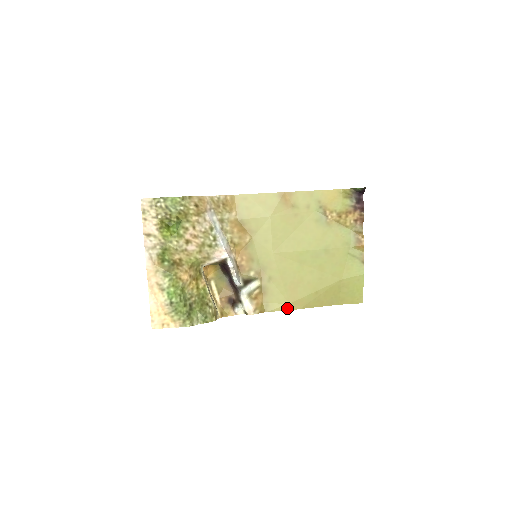
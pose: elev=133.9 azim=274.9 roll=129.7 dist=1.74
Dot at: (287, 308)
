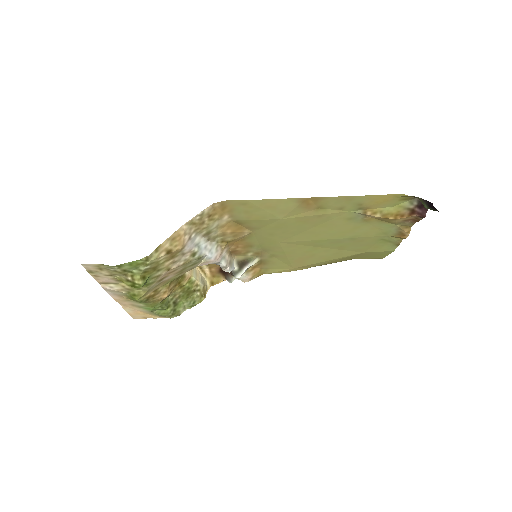
Dot at: (290, 270)
